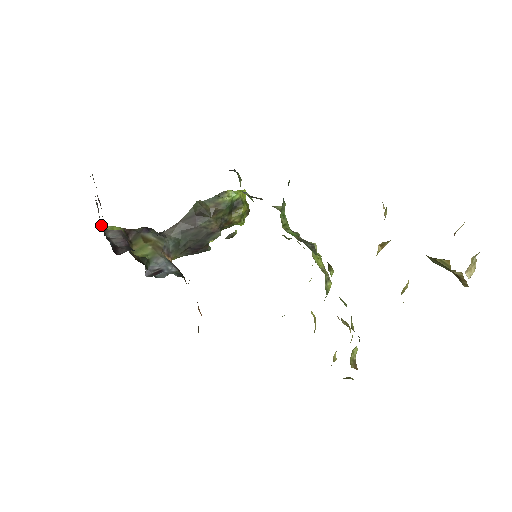
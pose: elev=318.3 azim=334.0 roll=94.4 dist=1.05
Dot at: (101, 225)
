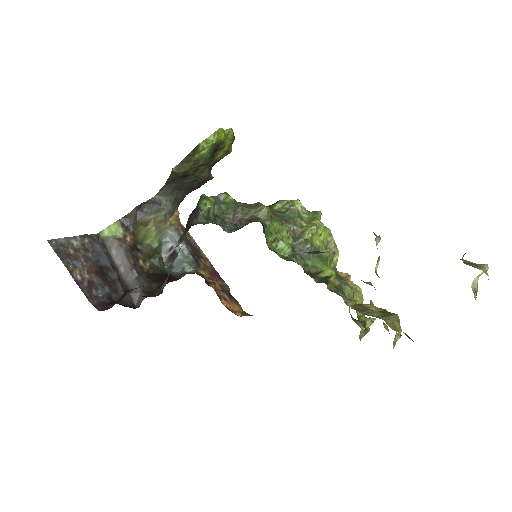
Dot at: (99, 233)
